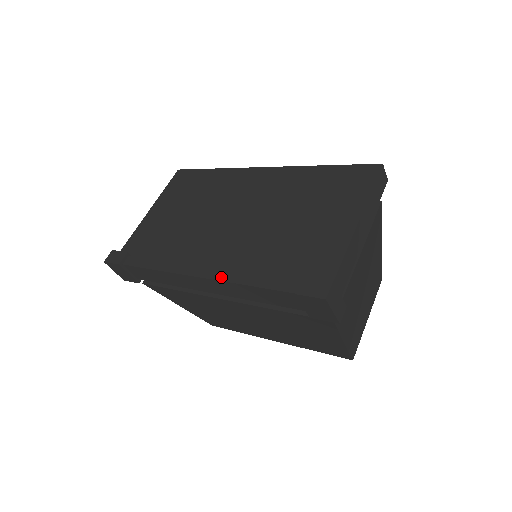
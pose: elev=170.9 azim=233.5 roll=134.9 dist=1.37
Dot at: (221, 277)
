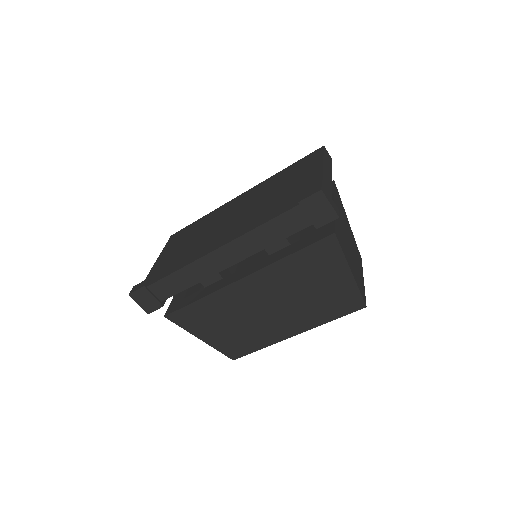
Dot at: (237, 236)
